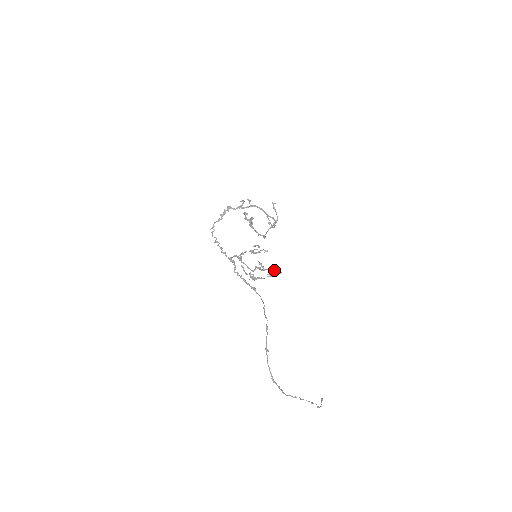
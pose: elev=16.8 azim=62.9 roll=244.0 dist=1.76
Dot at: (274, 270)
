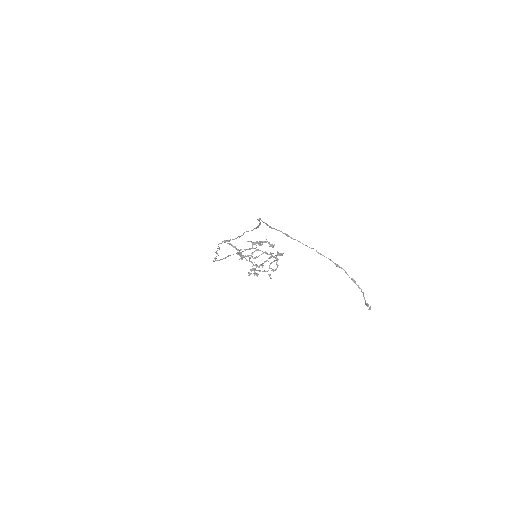
Dot at: (272, 245)
